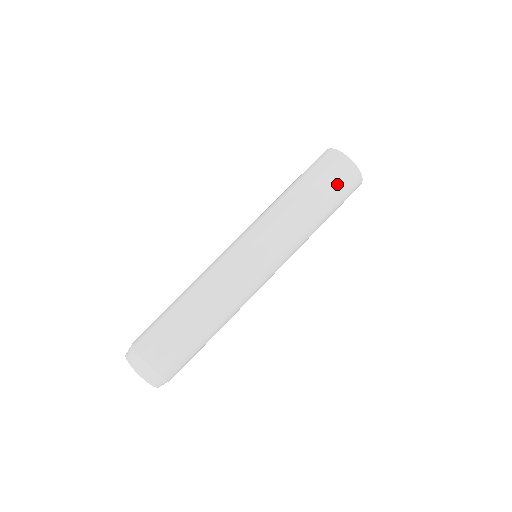
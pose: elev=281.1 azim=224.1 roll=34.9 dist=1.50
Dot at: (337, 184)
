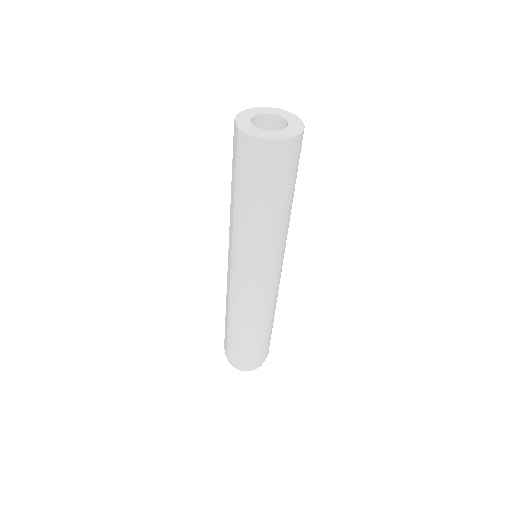
Dot at: (255, 173)
